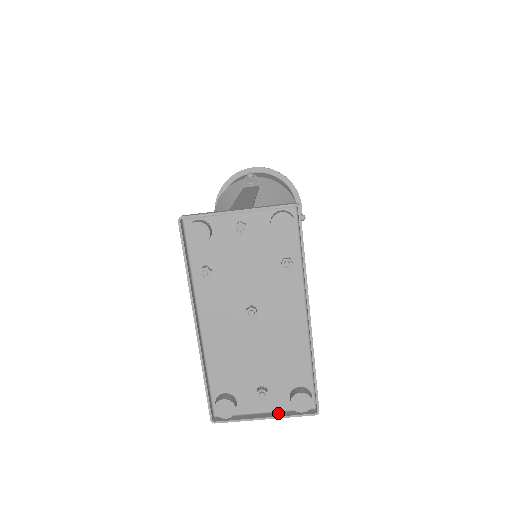
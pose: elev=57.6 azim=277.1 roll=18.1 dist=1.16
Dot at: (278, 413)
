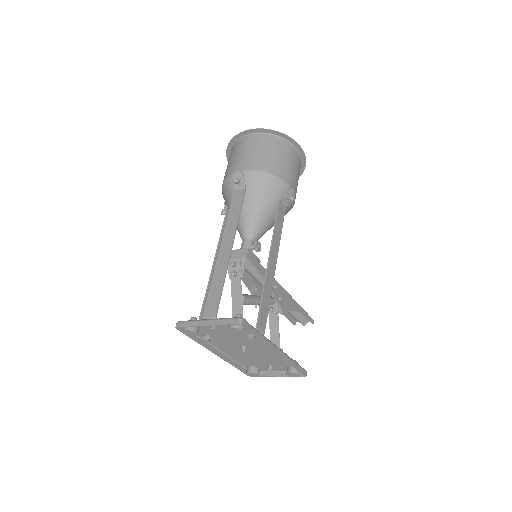
Dot at: (284, 373)
